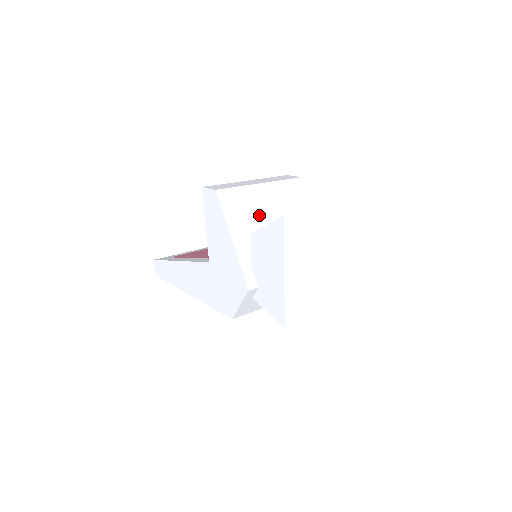
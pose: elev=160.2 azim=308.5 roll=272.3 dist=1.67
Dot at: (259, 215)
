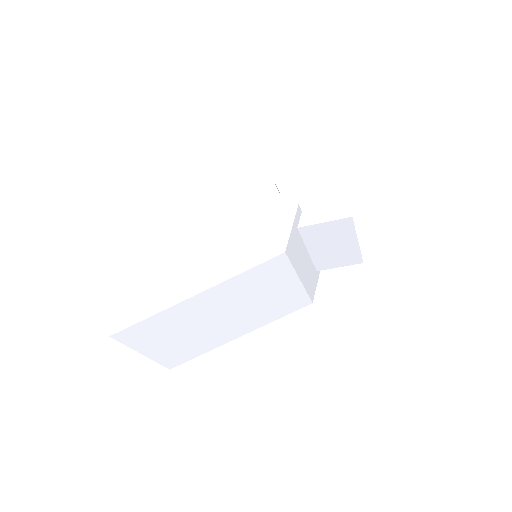
Dot at: occluded
